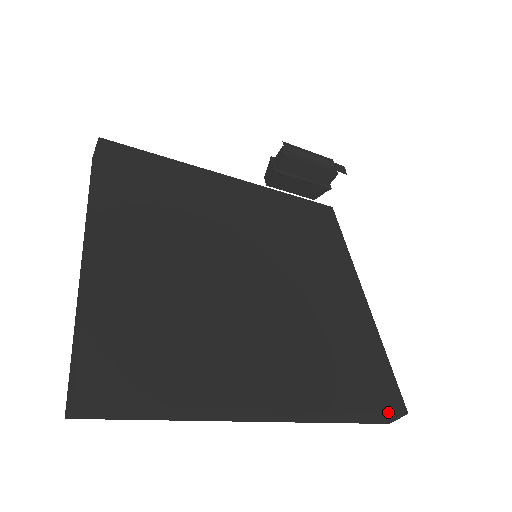
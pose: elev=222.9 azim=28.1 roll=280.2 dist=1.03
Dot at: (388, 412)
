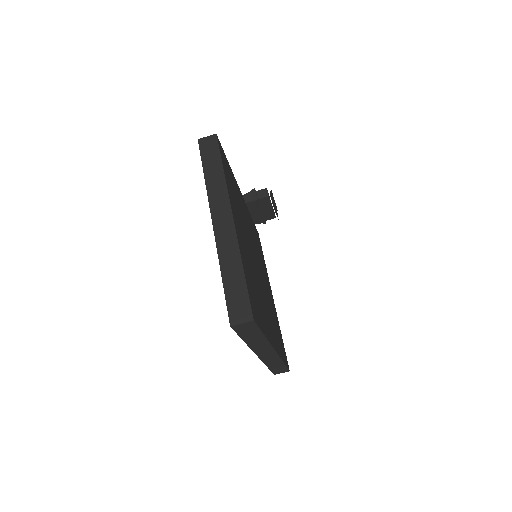
Dot at: occluded
